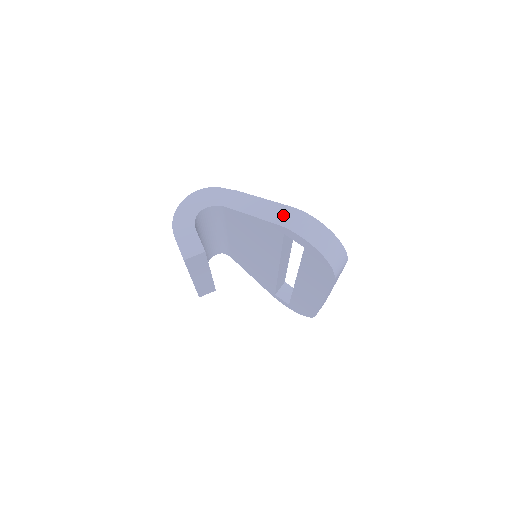
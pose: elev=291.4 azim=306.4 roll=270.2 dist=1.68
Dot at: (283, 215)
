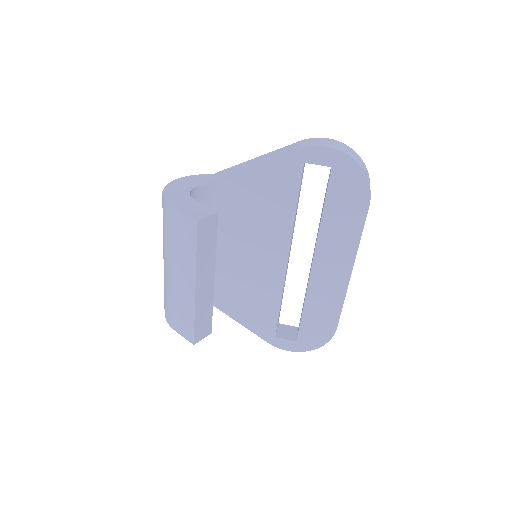
Dot at: (296, 146)
